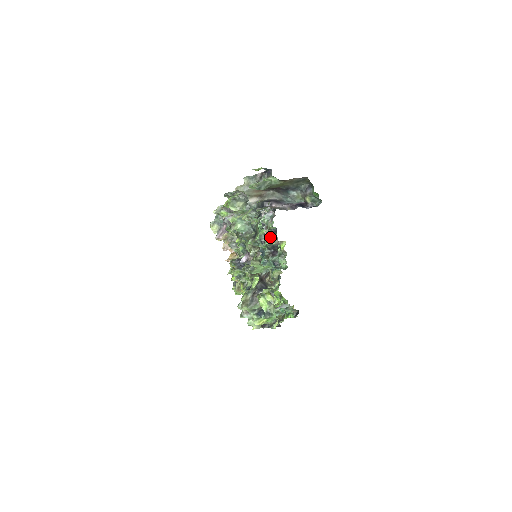
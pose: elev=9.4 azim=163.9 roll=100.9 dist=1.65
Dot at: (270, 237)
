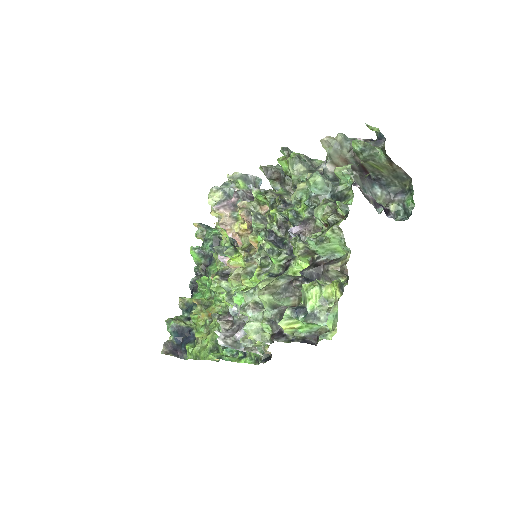
Dot at: occluded
